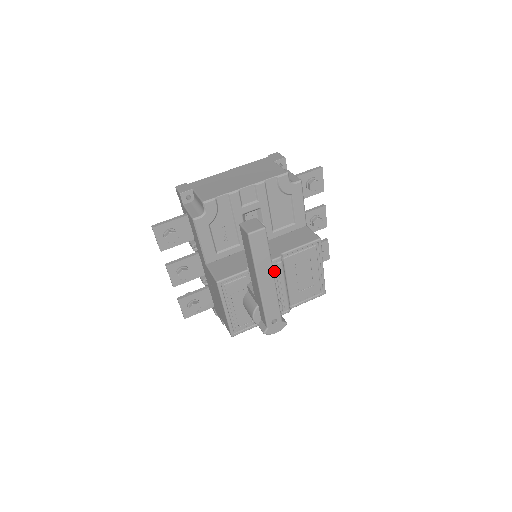
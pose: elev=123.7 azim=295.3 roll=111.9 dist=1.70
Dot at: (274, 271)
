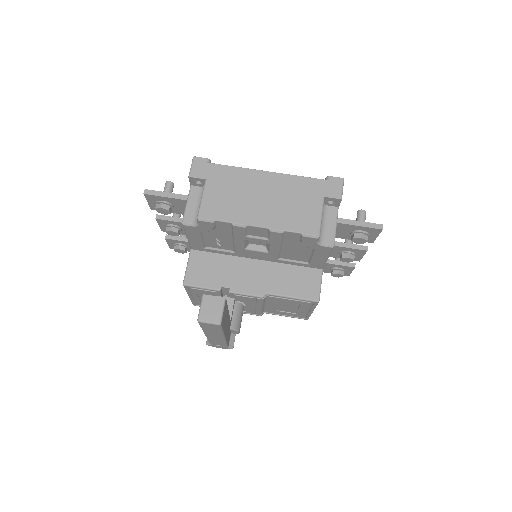
Dot at: (251, 299)
